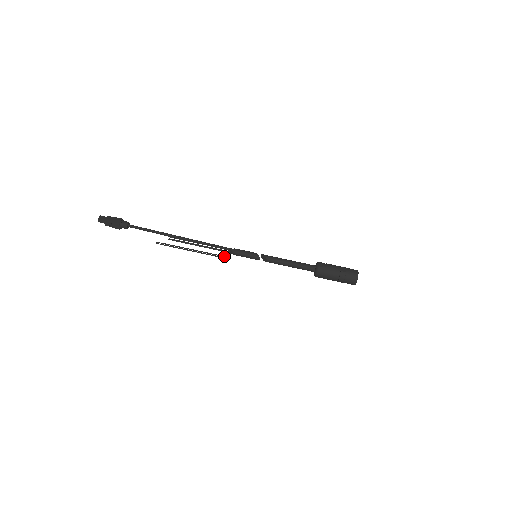
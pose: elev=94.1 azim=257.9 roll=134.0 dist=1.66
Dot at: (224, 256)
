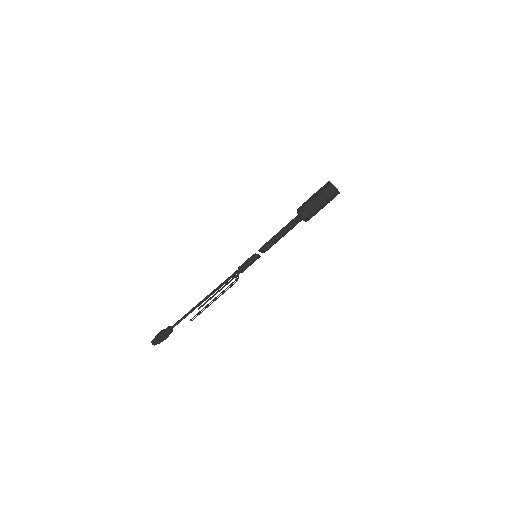
Dot at: occluded
